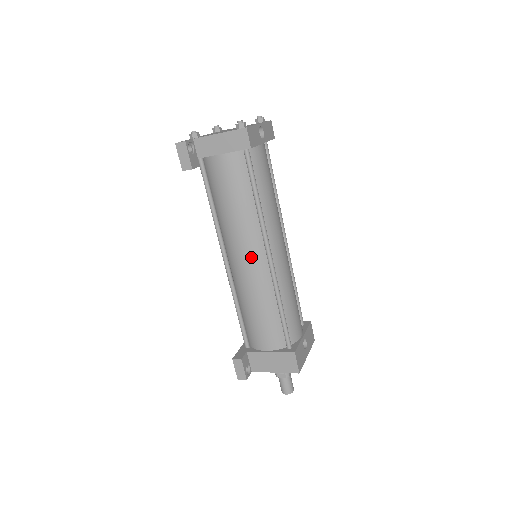
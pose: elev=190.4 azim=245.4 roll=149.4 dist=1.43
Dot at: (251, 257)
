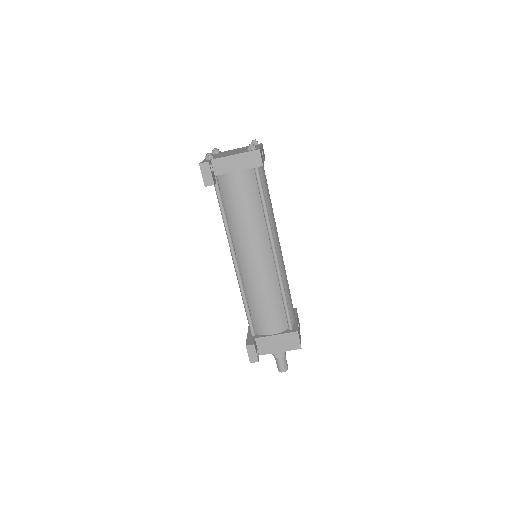
Dot at: (260, 256)
